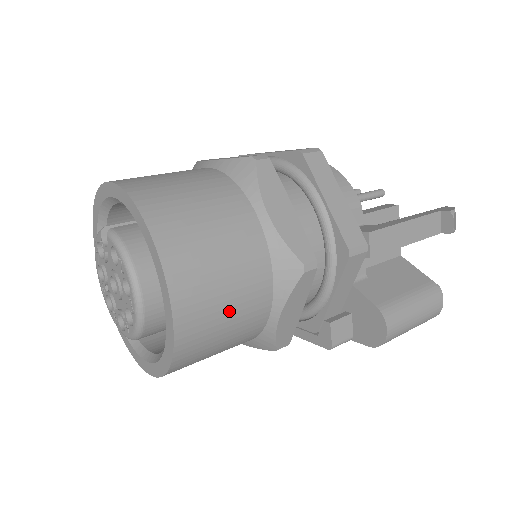
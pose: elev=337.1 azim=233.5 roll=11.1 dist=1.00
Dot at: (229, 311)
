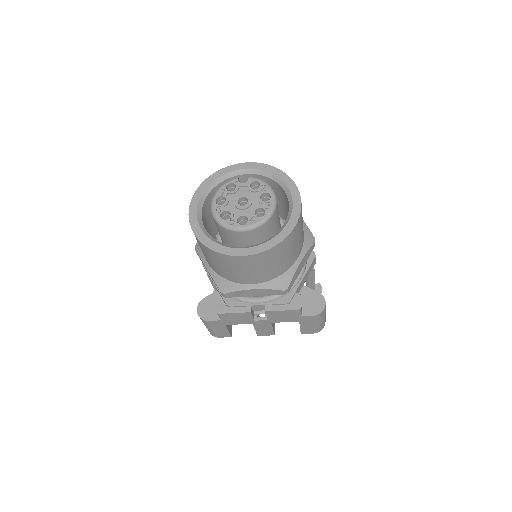
Dot at: (301, 232)
